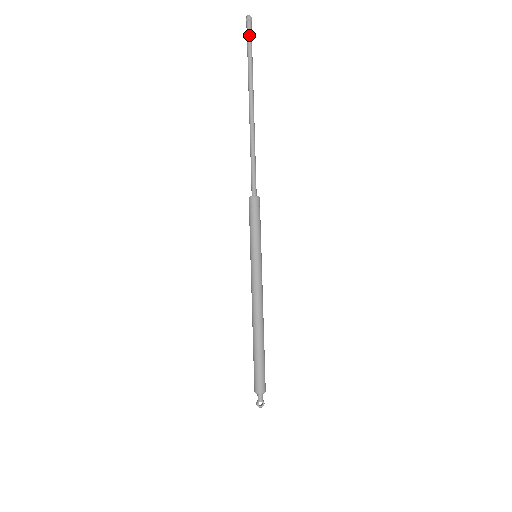
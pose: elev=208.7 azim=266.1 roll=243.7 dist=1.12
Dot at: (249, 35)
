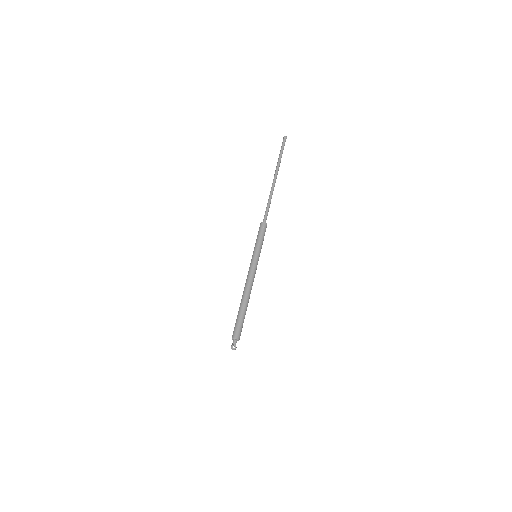
Dot at: (283, 145)
